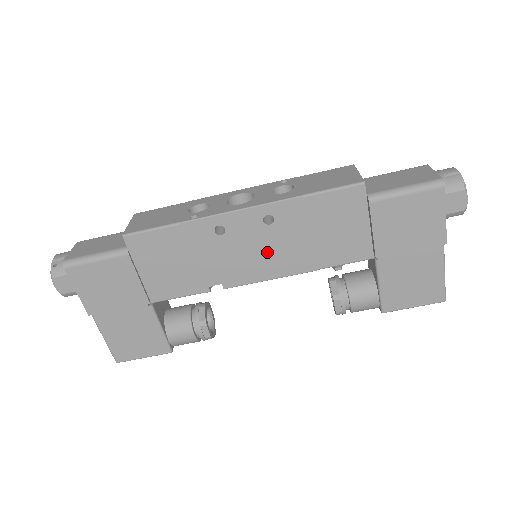
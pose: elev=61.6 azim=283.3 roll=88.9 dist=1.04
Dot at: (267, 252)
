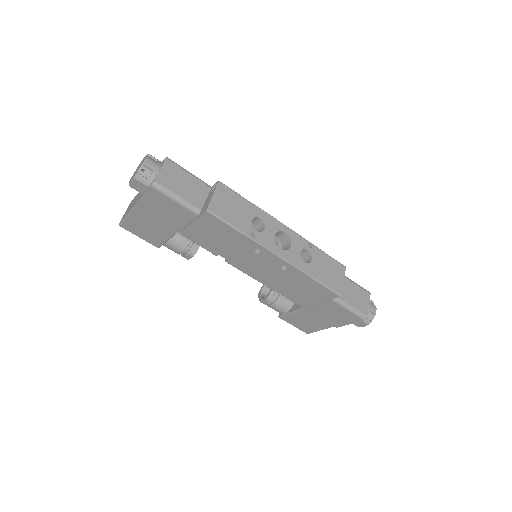
Dot at: (266, 272)
